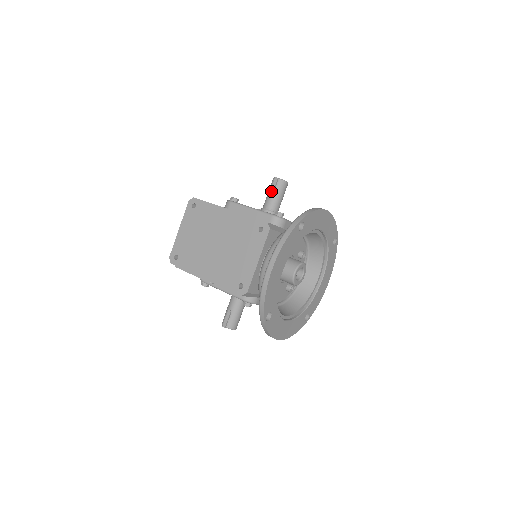
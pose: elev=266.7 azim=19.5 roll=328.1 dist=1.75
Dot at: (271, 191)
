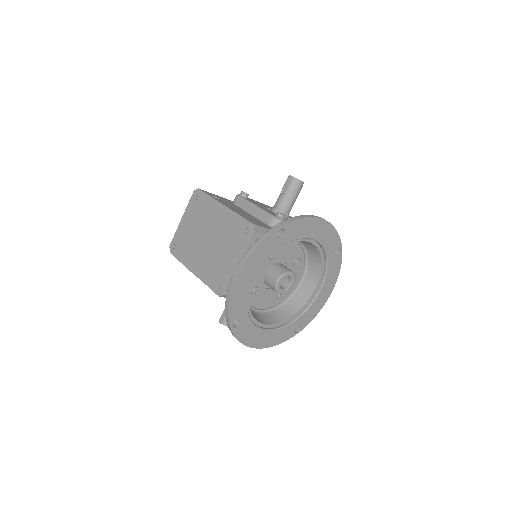
Dot at: (283, 189)
